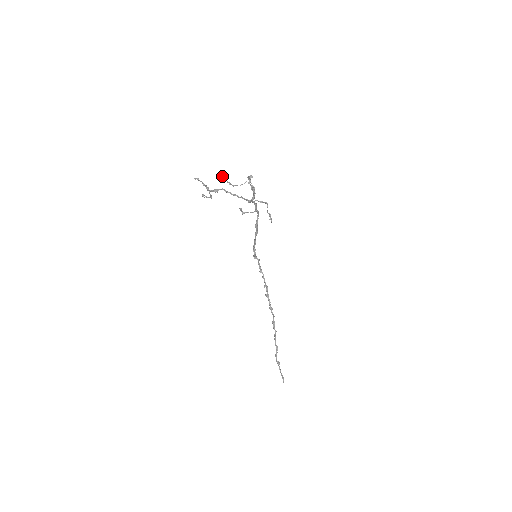
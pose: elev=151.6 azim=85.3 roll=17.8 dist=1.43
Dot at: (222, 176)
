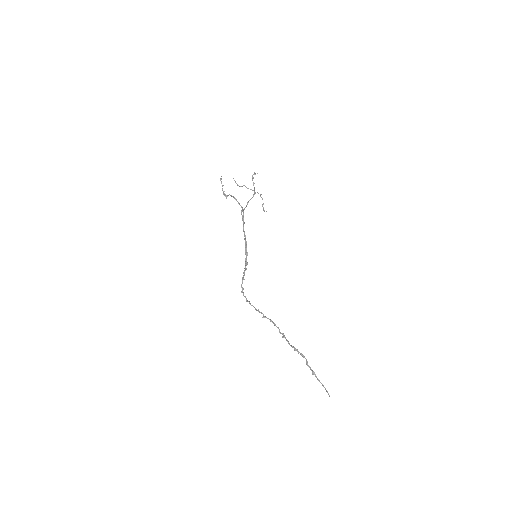
Dot at: occluded
